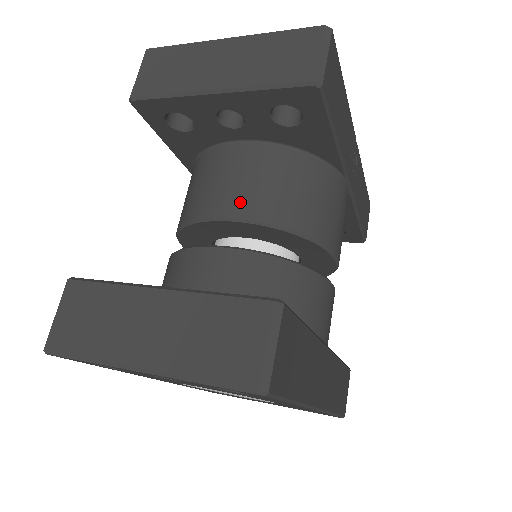
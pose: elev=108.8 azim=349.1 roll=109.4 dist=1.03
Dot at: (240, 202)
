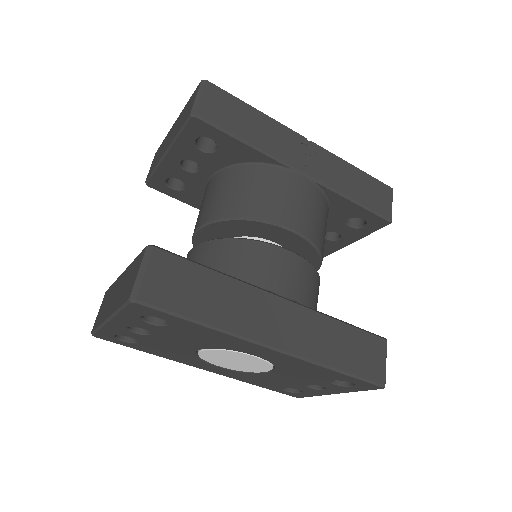
Dot at: (204, 214)
